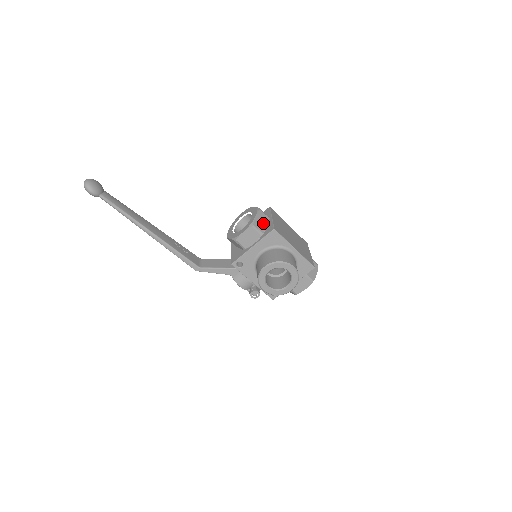
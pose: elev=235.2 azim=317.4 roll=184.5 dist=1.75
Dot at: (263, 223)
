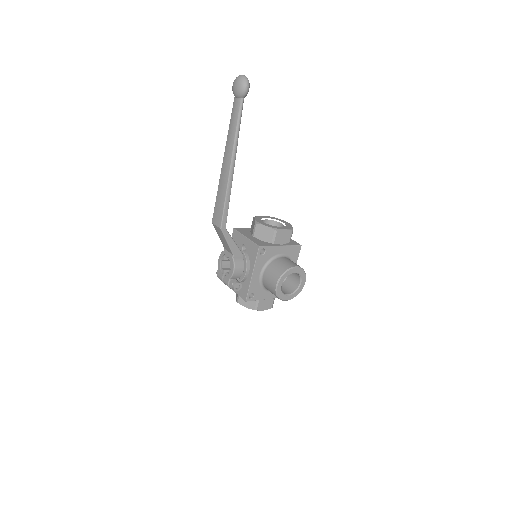
Dot at: occluded
